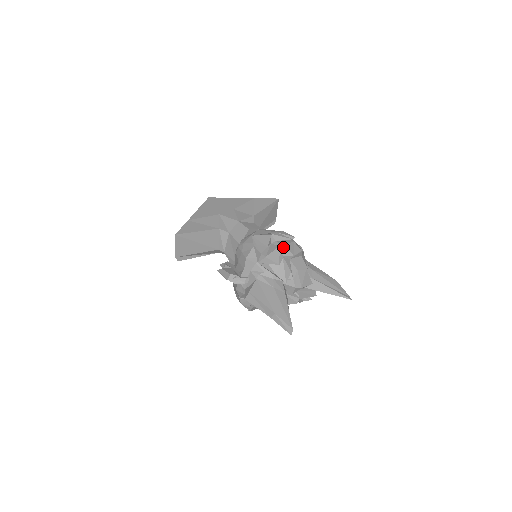
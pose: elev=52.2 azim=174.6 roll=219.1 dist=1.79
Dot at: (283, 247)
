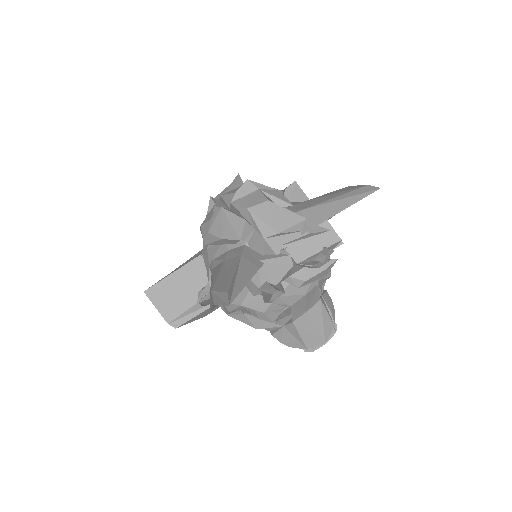
Dot at: (223, 197)
